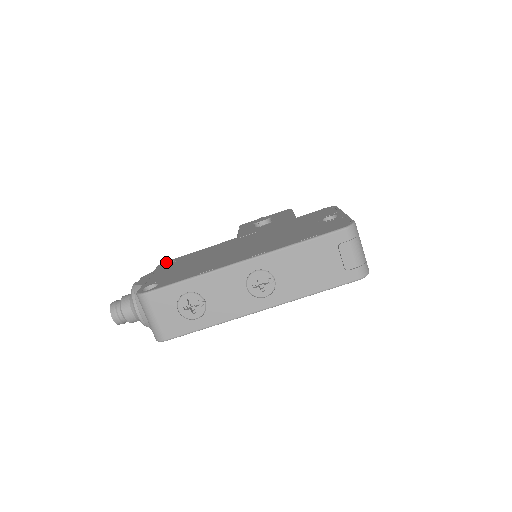
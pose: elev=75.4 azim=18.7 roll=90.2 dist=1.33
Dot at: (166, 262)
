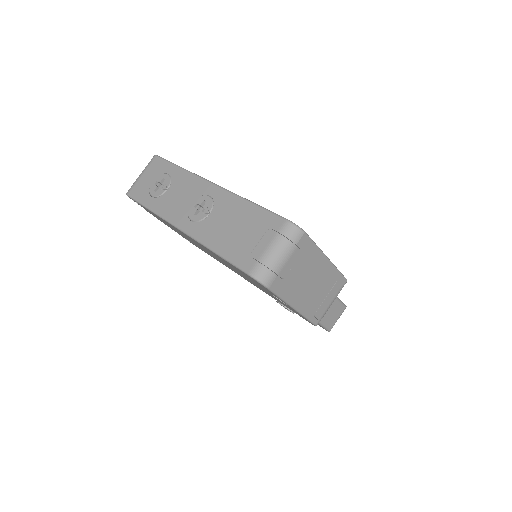
Dot at: occluded
